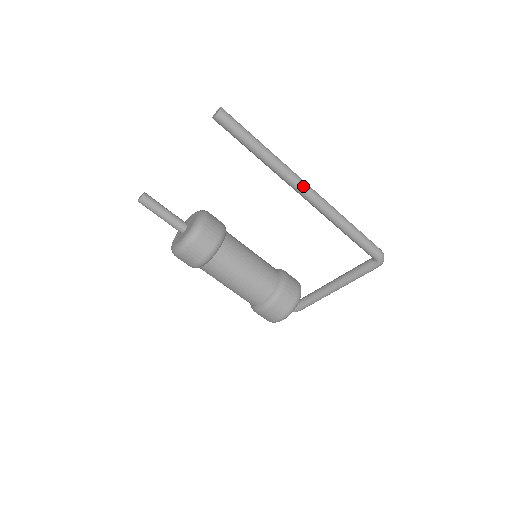
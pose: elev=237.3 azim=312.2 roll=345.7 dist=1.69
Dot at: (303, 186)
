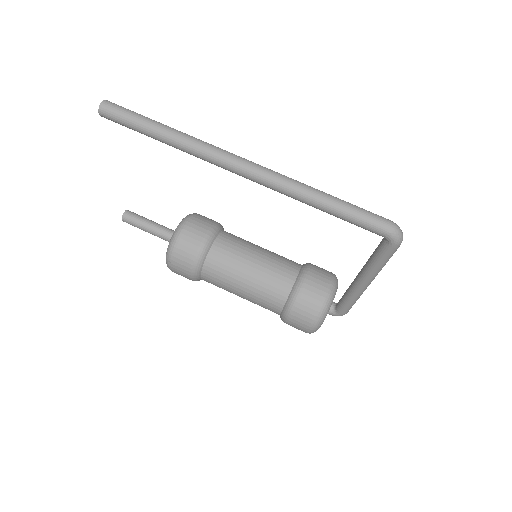
Dot at: (231, 163)
